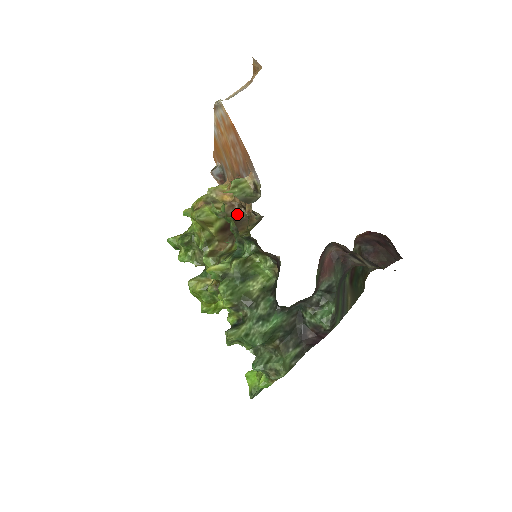
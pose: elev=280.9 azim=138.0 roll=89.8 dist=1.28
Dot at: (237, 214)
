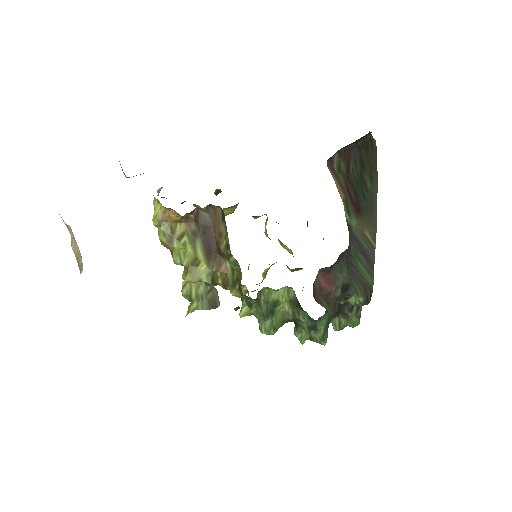
Dot at: (199, 219)
